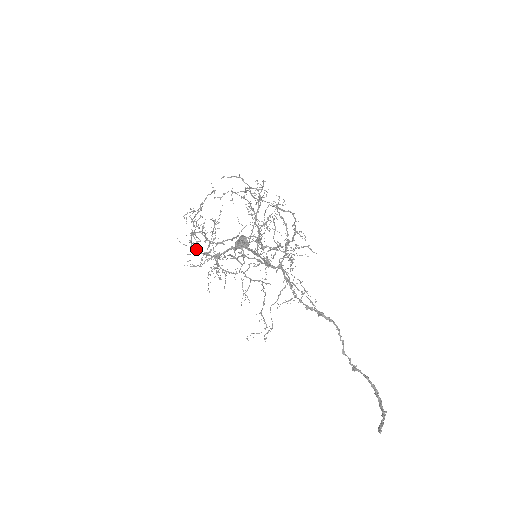
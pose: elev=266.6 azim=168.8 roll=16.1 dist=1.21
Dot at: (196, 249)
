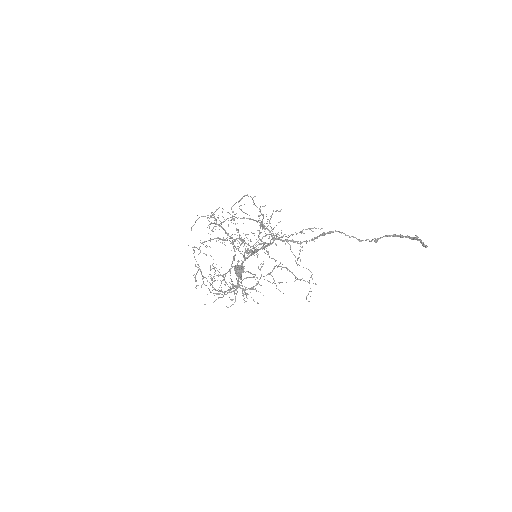
Dot at: occluded
